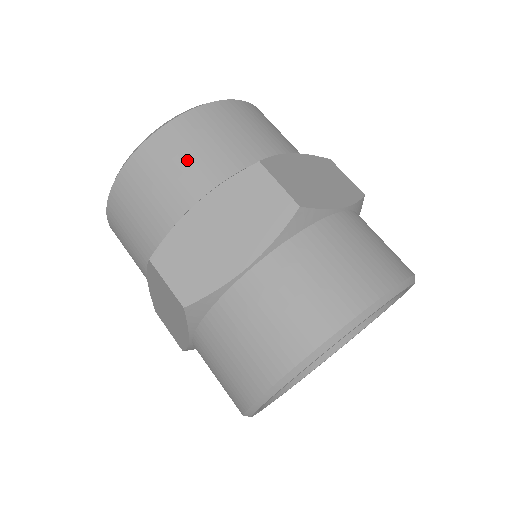
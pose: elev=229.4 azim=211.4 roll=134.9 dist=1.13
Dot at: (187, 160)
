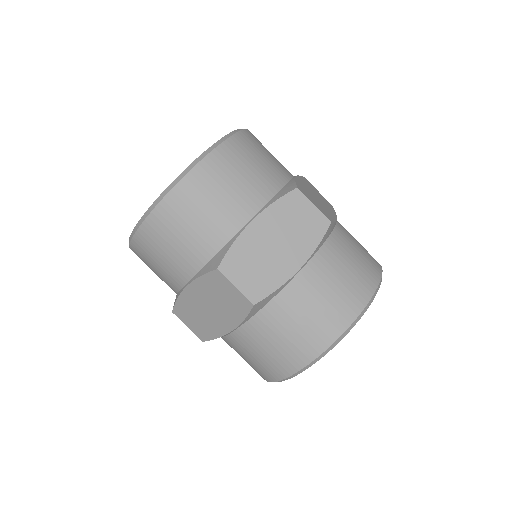
Dot at: (169, 253)
